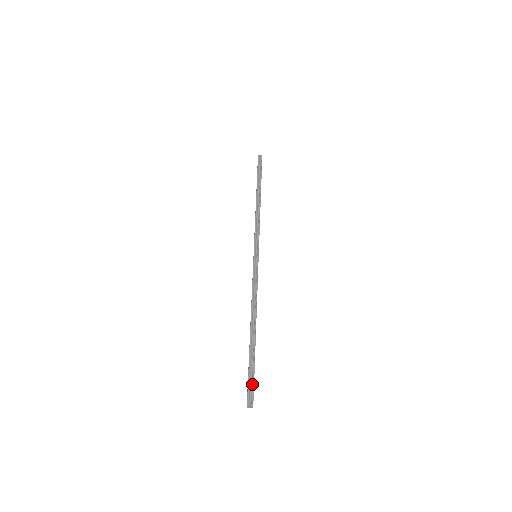
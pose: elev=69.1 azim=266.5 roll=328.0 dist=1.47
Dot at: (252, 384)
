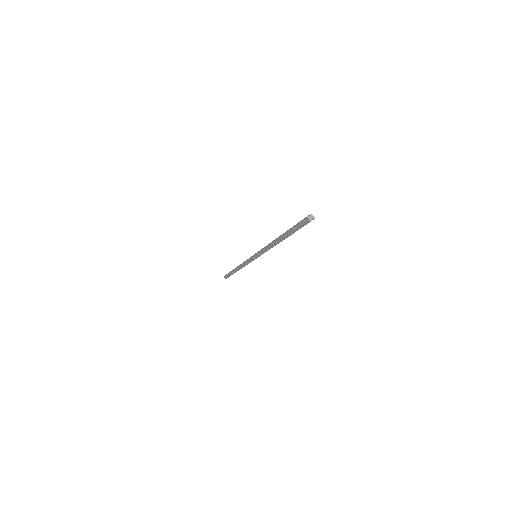
Dot at: occluded
